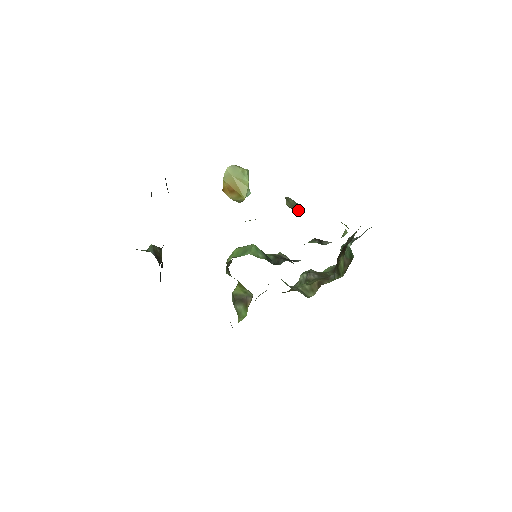
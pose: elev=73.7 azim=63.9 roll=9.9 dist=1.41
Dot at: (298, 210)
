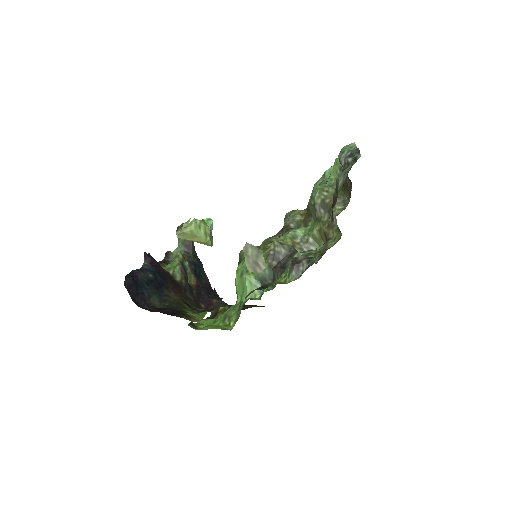
Dot at: (260, 268)
